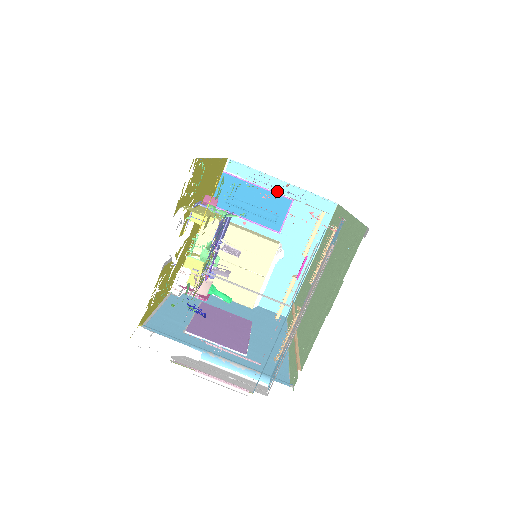
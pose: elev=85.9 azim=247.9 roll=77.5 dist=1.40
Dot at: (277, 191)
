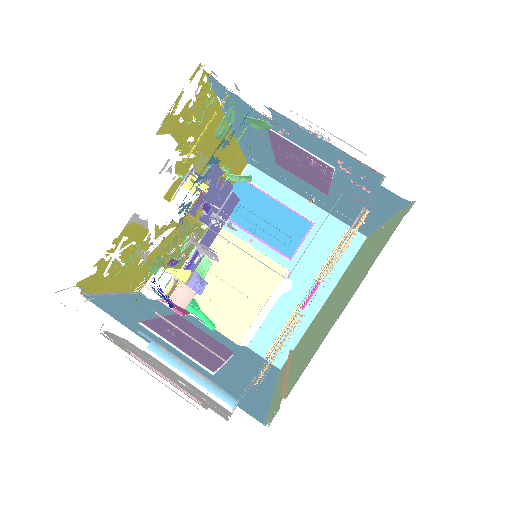
Dot at: (297, 210)
